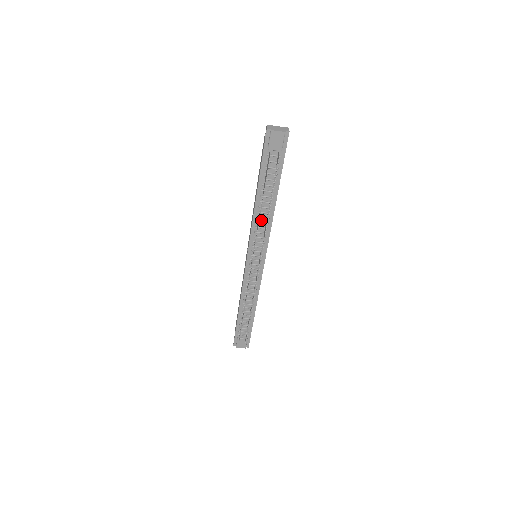
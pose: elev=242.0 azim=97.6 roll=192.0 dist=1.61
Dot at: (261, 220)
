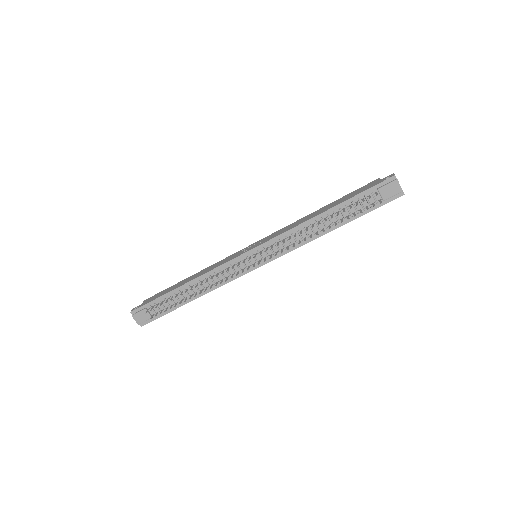
Dot at: (302, 233)
